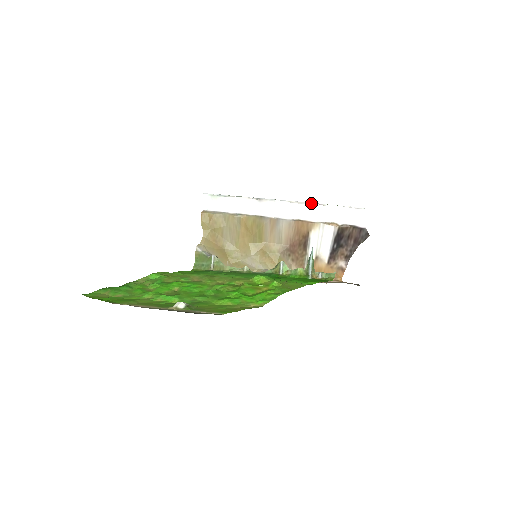
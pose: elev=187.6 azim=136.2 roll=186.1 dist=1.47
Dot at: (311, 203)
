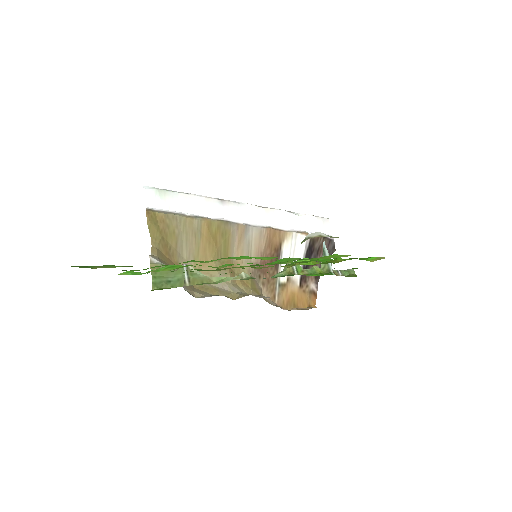
Dot at: (278, 209)
